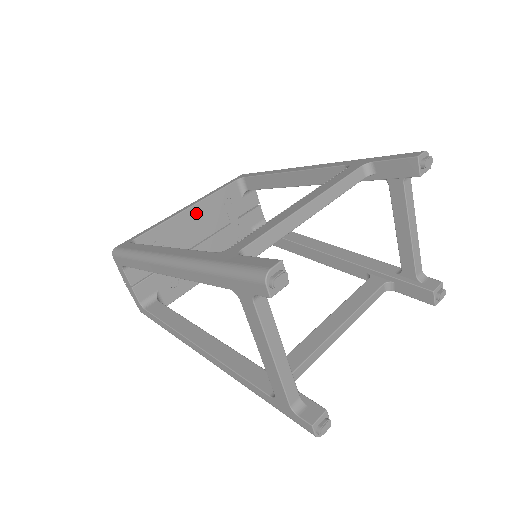
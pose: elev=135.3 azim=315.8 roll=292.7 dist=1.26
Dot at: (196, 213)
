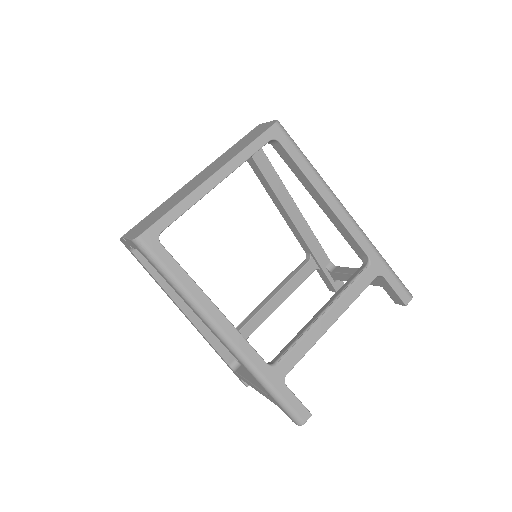
Dot at: occluded
